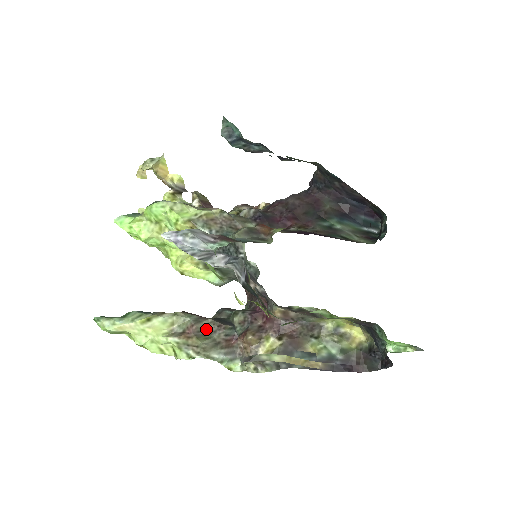
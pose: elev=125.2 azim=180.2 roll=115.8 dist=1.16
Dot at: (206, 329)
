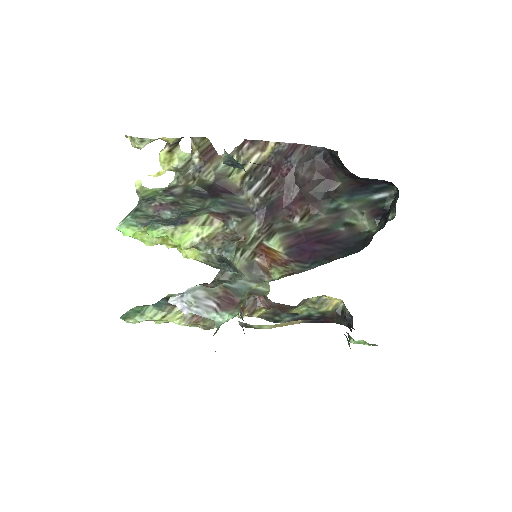
Dot at: occluded
